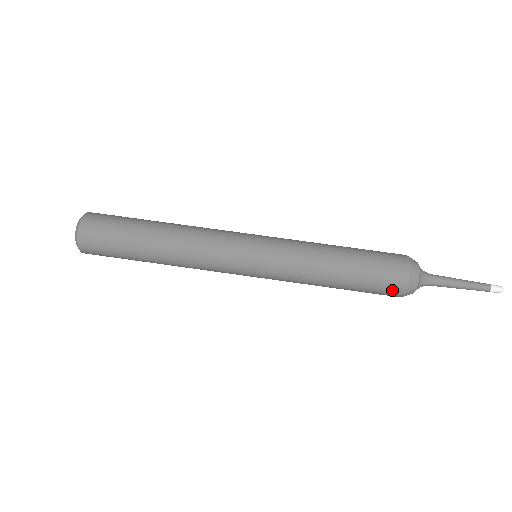
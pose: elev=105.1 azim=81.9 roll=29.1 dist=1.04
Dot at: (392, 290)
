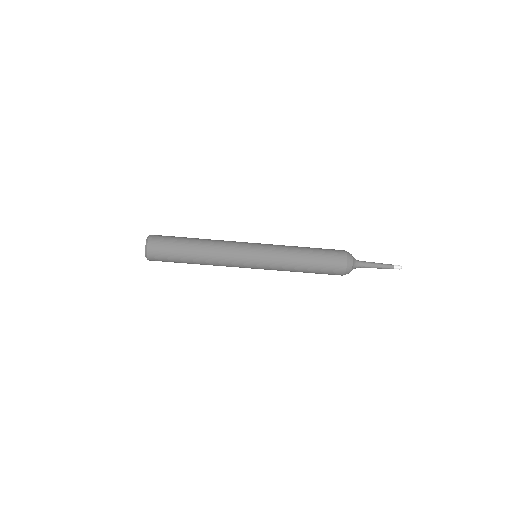
Dot at: occluded
